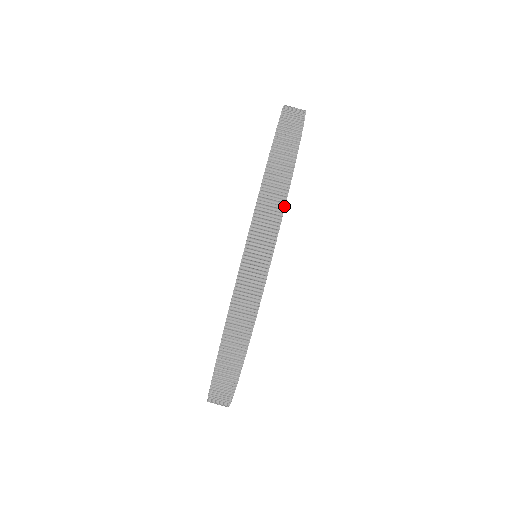
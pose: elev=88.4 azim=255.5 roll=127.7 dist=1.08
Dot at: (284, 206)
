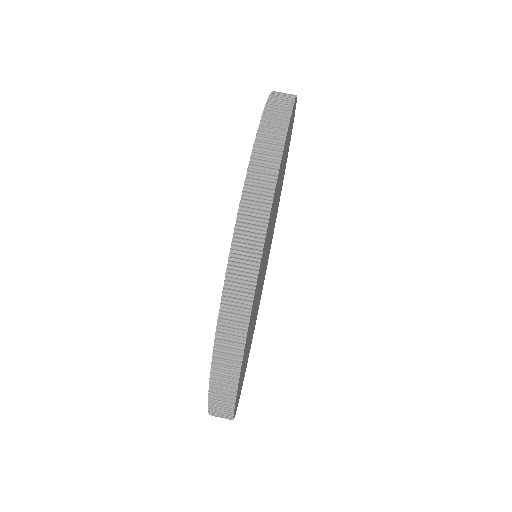
Dot at: (281, 155)
